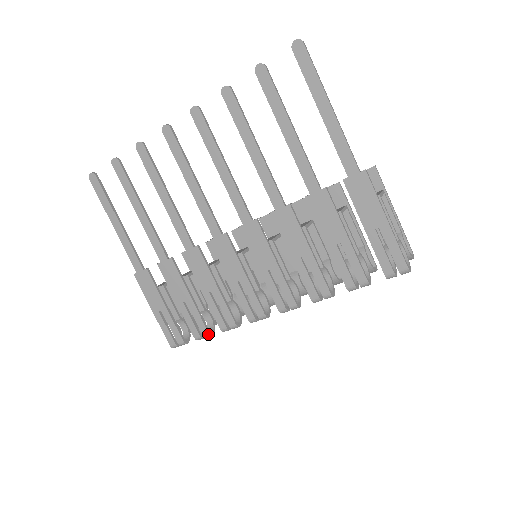
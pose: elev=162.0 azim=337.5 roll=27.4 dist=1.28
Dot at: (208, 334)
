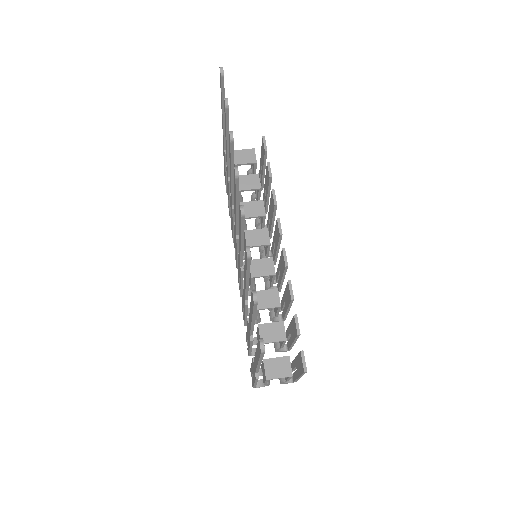
Dot at: (230, 216)
